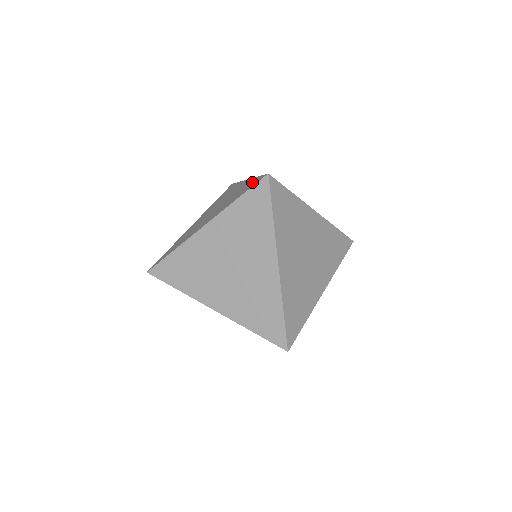
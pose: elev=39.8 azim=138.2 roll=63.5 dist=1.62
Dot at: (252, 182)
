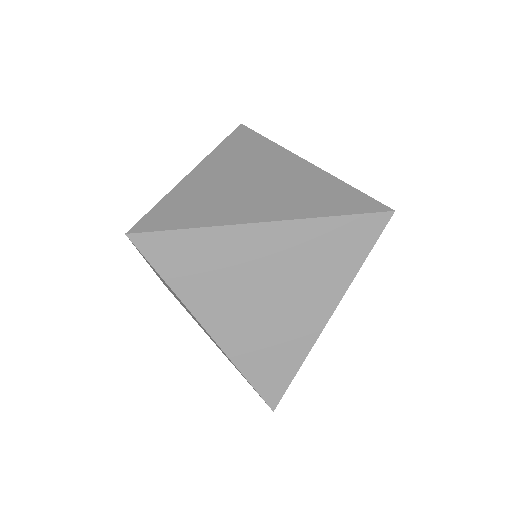
Dot at: (349, 194)
